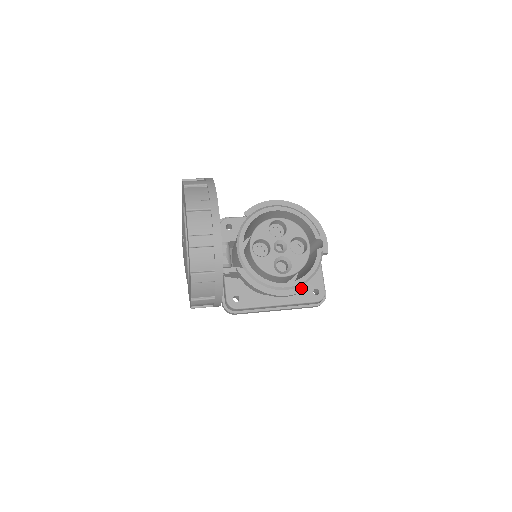
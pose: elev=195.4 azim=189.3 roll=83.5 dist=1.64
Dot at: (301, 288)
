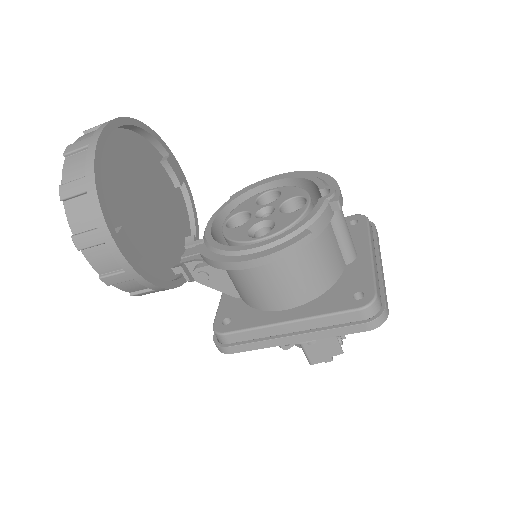
Dot at: (281, 246)
